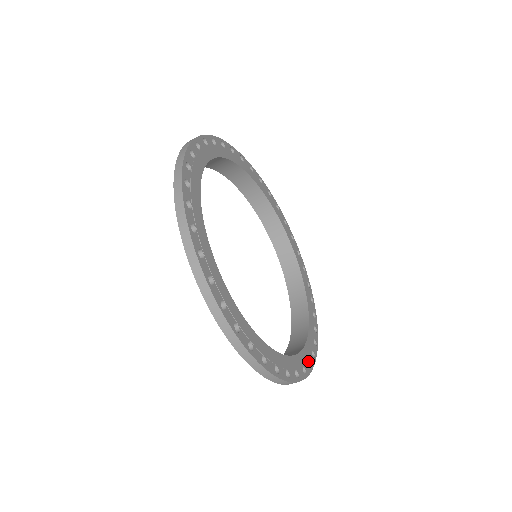
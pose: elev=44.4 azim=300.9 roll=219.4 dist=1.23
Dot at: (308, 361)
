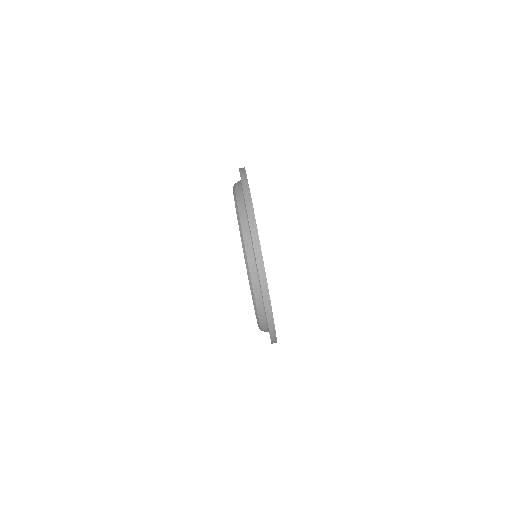
Dot at: occluded
